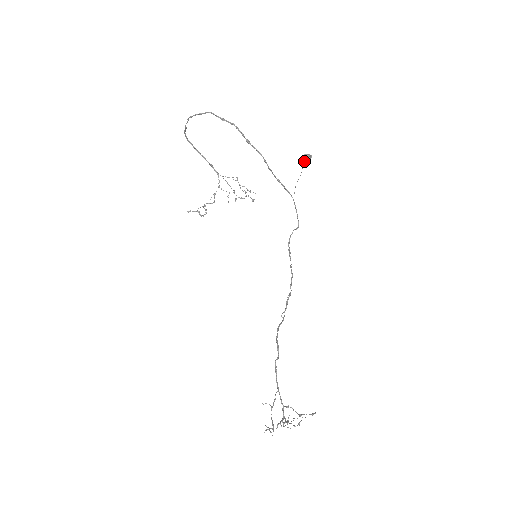
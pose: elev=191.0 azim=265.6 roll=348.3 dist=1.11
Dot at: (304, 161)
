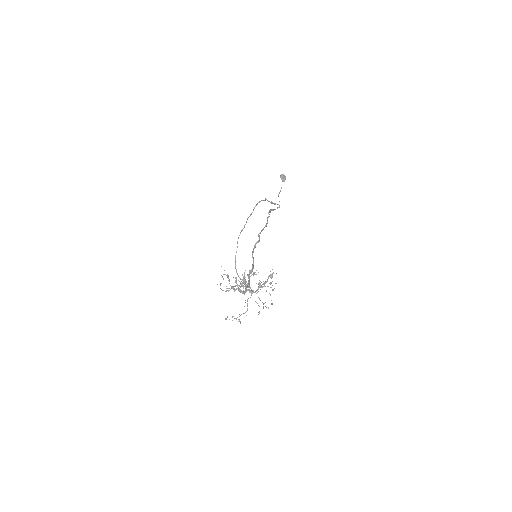
Dot at: (281, 176)
